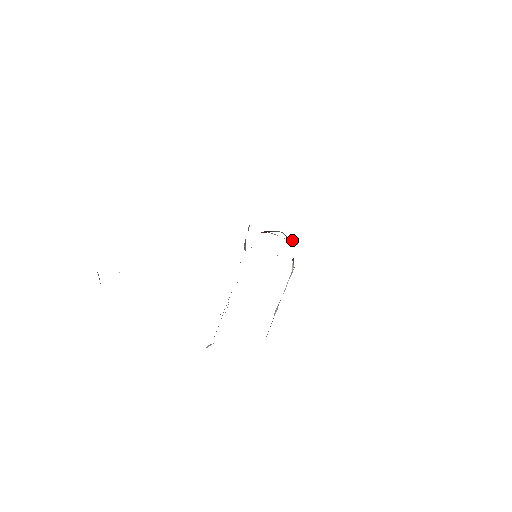
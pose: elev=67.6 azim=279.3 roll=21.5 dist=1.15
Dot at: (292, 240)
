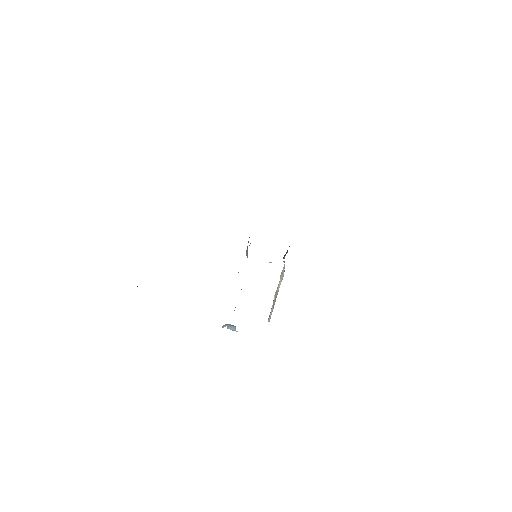
Dot at: occluded
